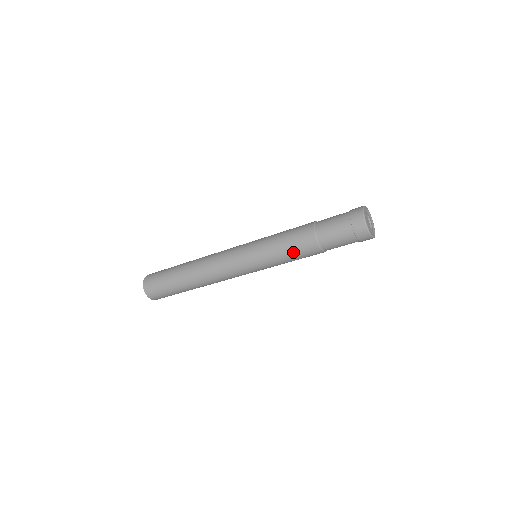
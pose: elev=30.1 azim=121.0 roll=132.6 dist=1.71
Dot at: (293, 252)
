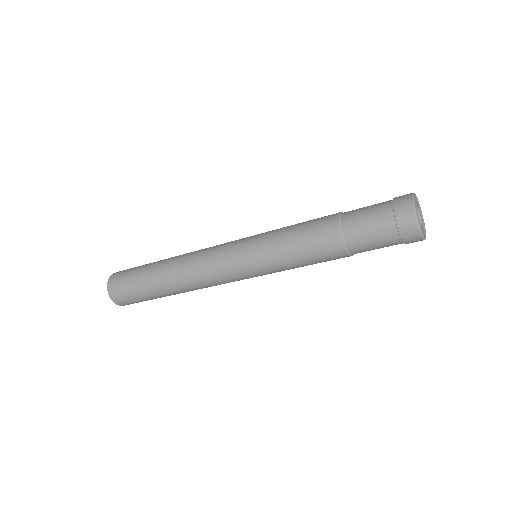
Dot at: (309, 257)
